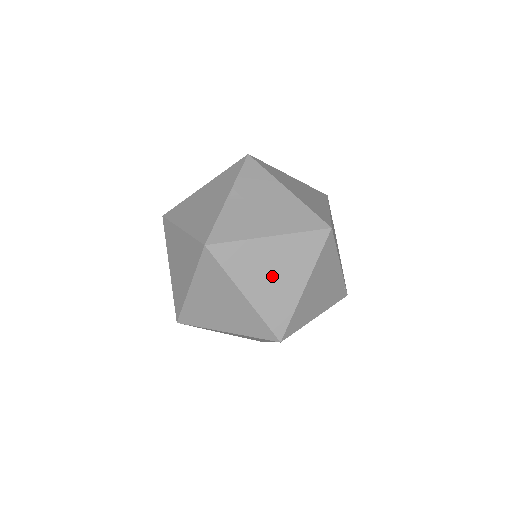
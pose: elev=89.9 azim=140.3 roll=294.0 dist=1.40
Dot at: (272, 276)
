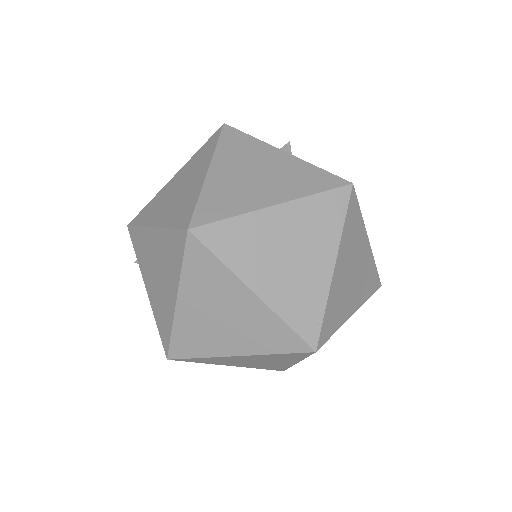
Dot at: (251, 176)
